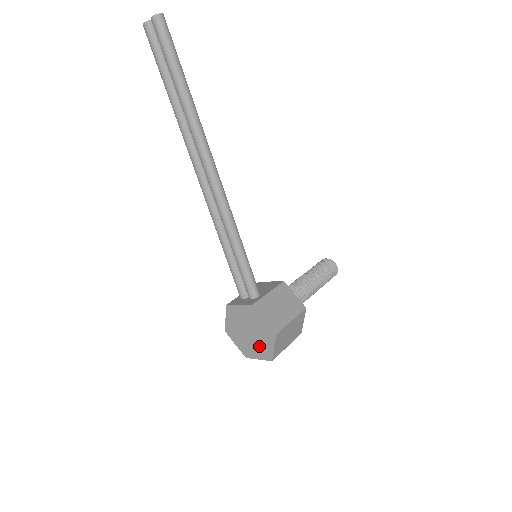
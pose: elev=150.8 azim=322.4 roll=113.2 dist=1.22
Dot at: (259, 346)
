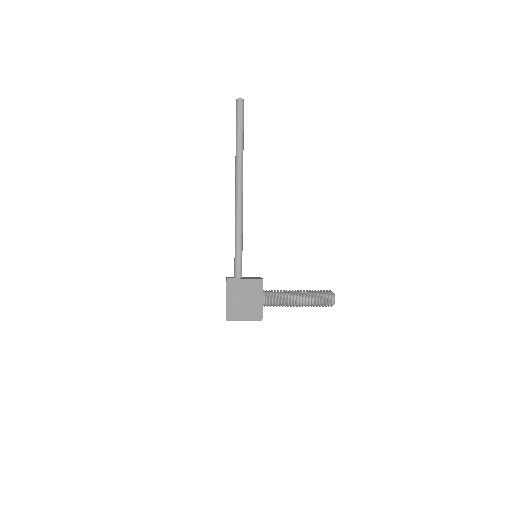
Dot at: occluded
